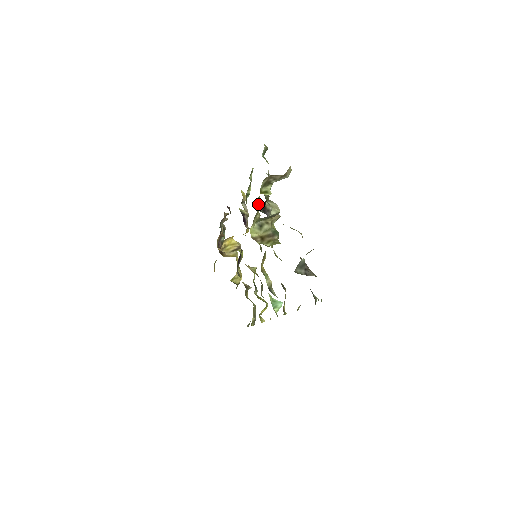
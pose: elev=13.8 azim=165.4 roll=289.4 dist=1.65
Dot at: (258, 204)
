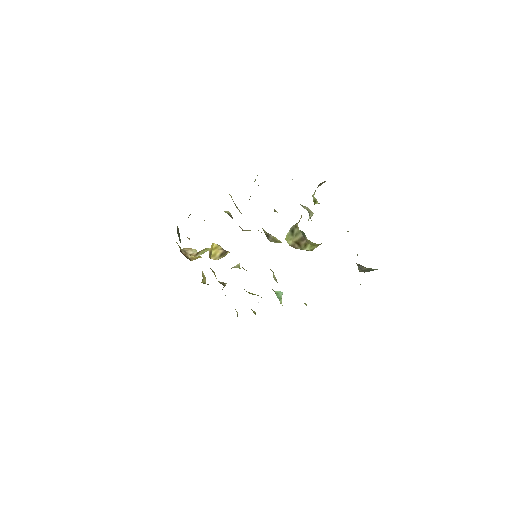
Dot at: occluded
